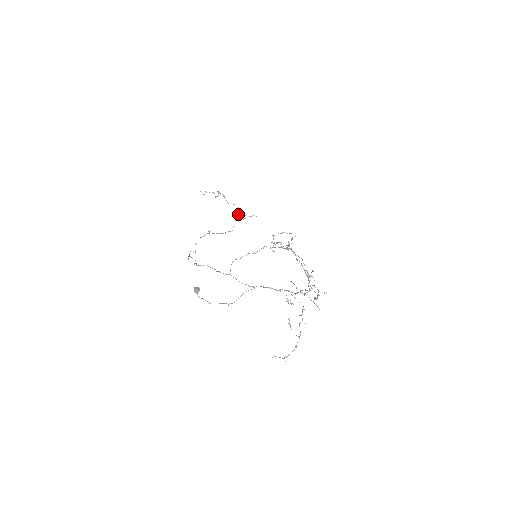
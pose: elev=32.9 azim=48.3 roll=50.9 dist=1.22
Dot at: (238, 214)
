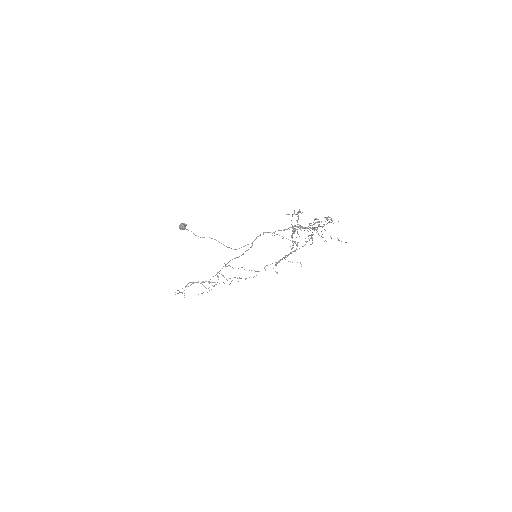
Dot at: occluded
